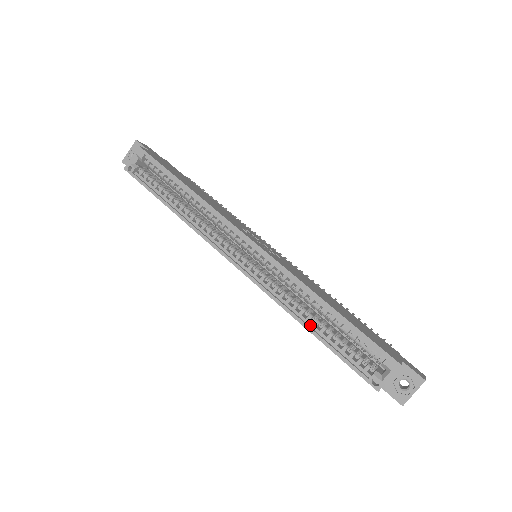
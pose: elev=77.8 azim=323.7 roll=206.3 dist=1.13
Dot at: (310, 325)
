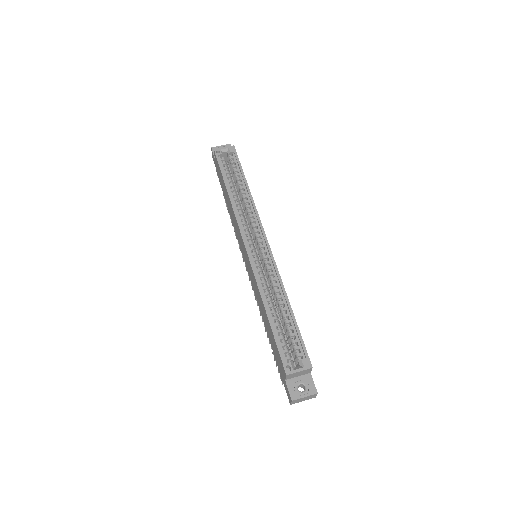
Dot at: (269, 310)
